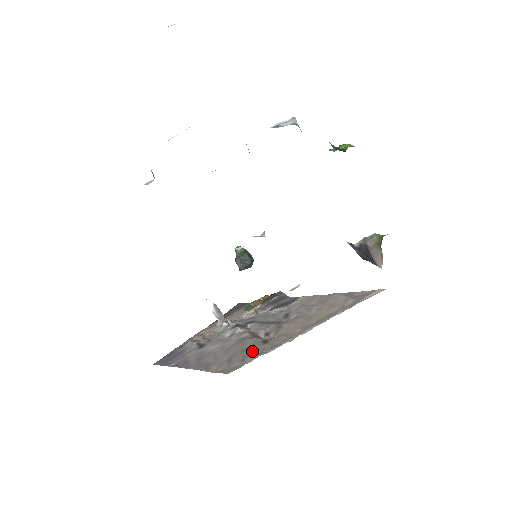
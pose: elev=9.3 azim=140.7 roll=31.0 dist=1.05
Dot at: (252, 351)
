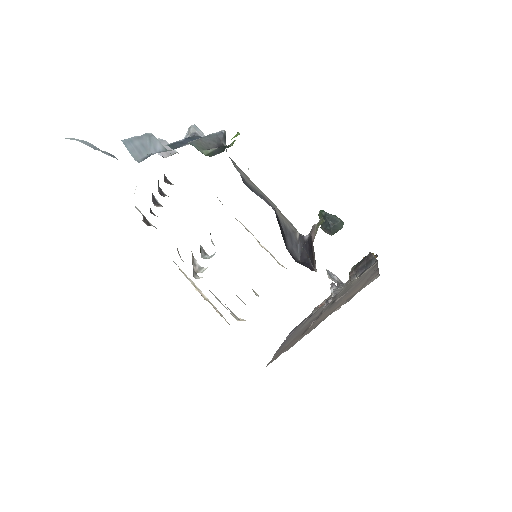
Dot at: (291, 343)
